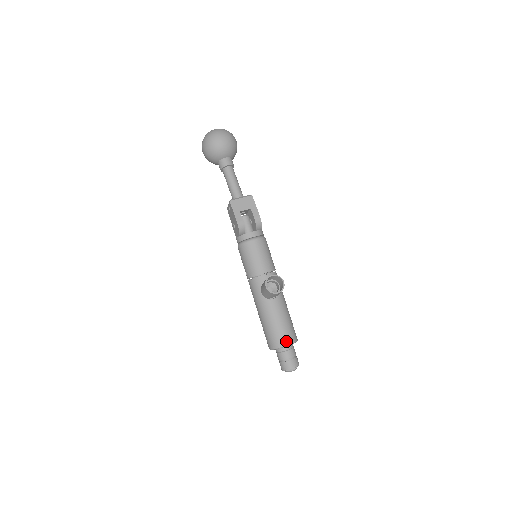
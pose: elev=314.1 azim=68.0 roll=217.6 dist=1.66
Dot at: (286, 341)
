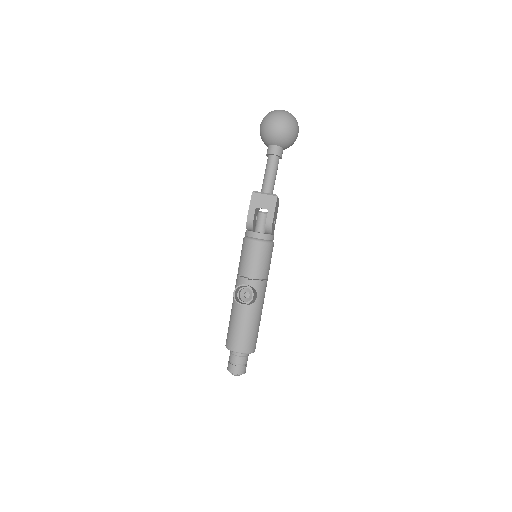
Dot at: (237, 348)
